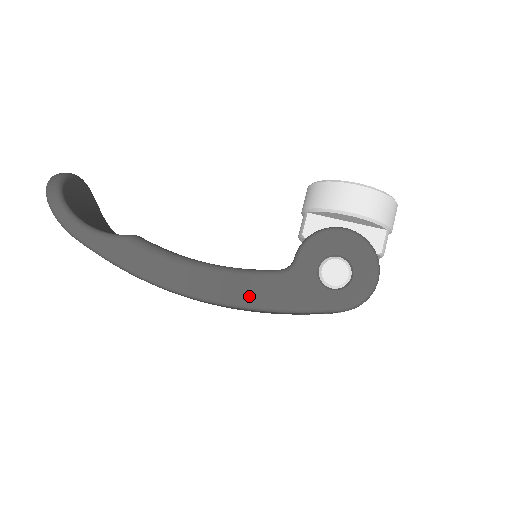
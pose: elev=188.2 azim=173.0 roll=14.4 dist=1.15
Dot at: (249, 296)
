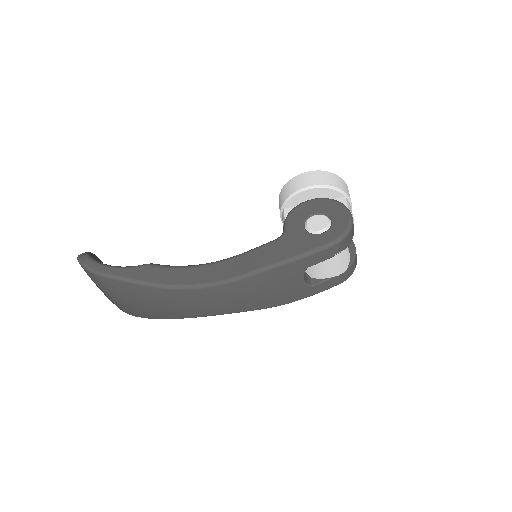
Dot at: (257, 263)
